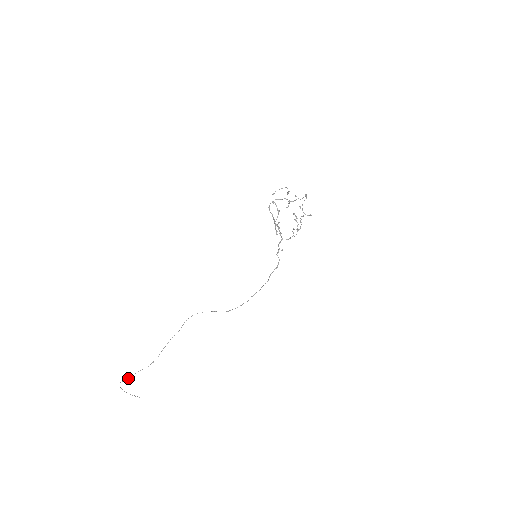
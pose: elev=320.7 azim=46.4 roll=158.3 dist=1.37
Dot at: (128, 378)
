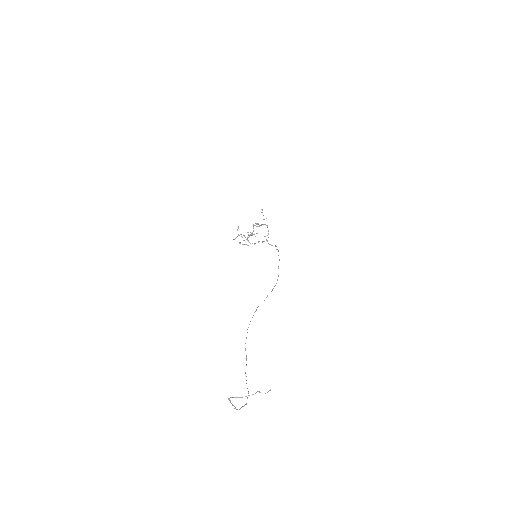
Dot at: (234, 408)
